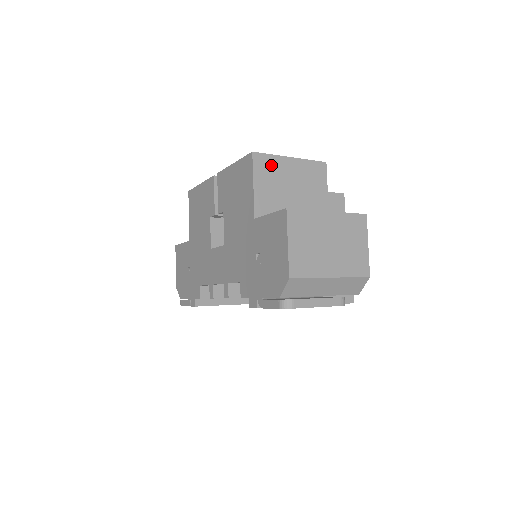
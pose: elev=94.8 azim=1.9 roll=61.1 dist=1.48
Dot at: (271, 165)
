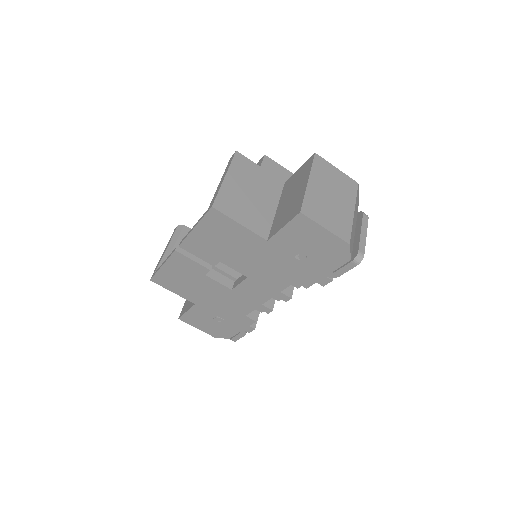
Dot at: (227, 198)
